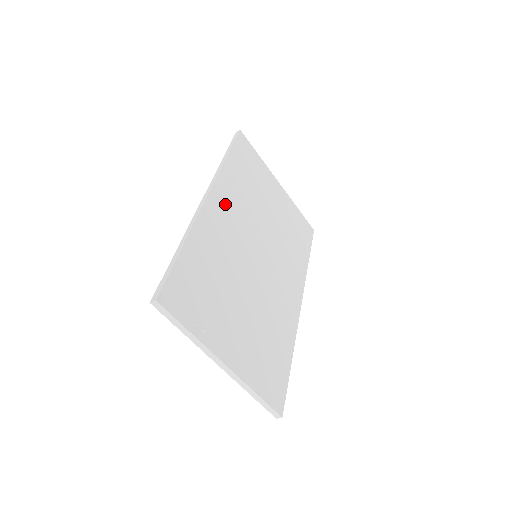
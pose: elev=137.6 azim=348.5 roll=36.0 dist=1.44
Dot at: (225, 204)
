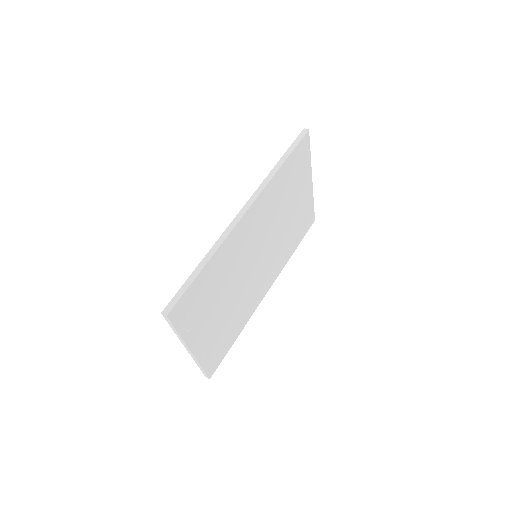
Dot at: (256, 216)
